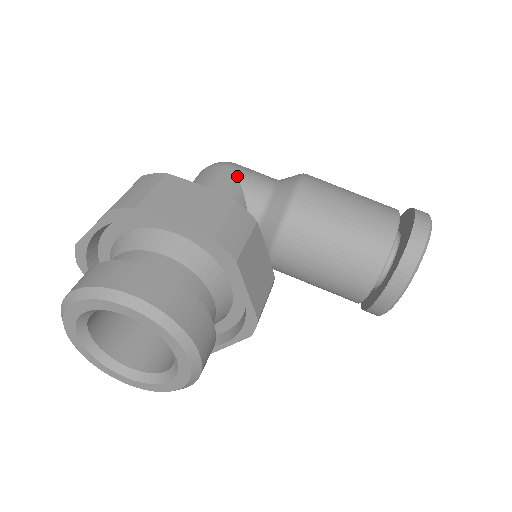
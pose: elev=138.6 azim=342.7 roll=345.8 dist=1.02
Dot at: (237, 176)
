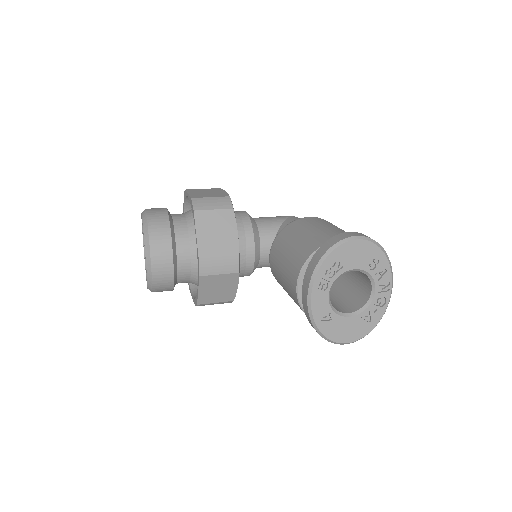
Dot at: (287, 219)
